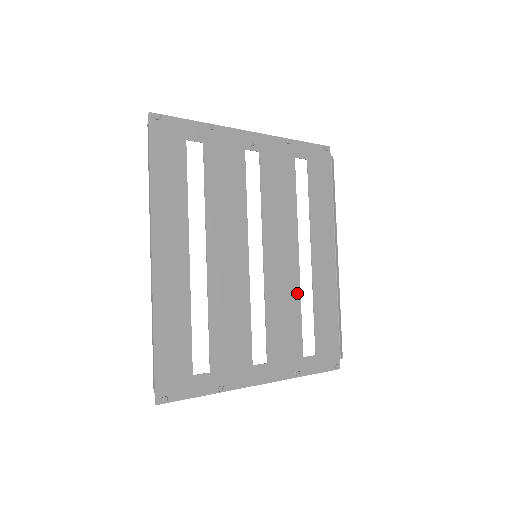
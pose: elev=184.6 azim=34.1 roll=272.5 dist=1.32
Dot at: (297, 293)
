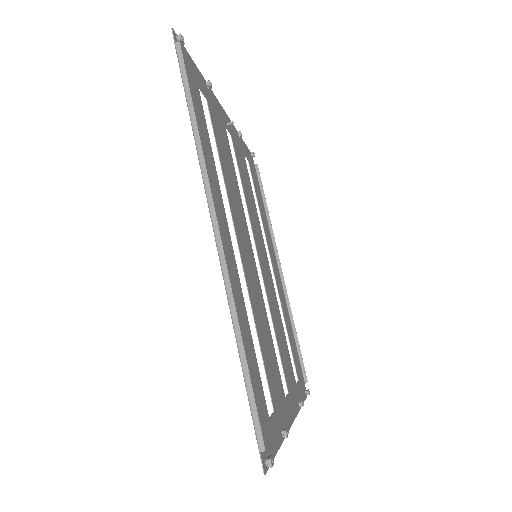
Dot at: (278, 306)
